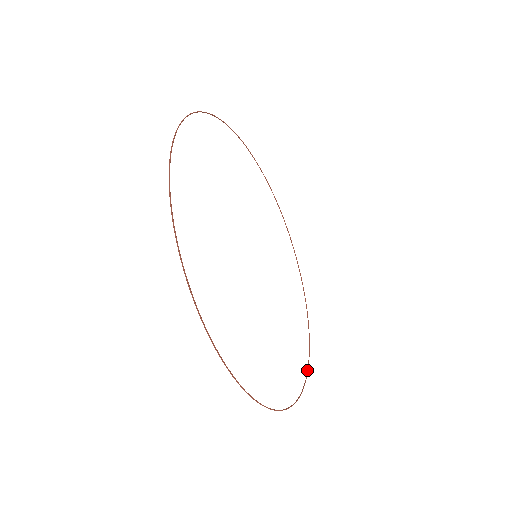
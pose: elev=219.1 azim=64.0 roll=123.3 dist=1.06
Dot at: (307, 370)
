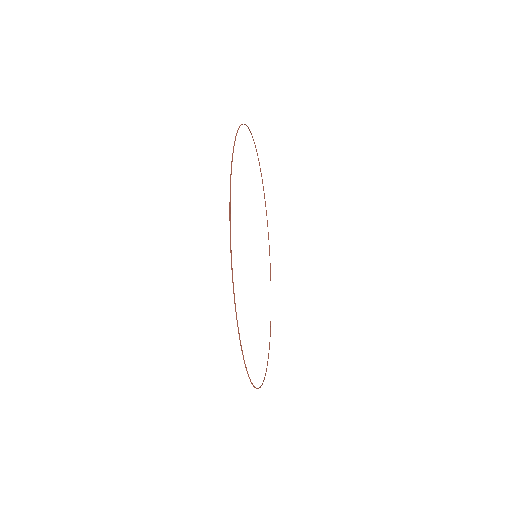
Dot at: occluded
